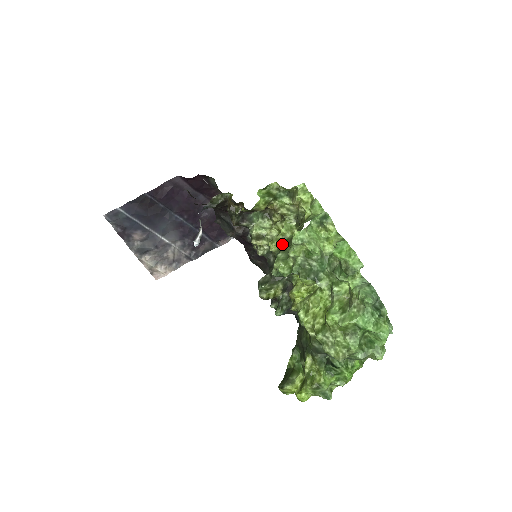
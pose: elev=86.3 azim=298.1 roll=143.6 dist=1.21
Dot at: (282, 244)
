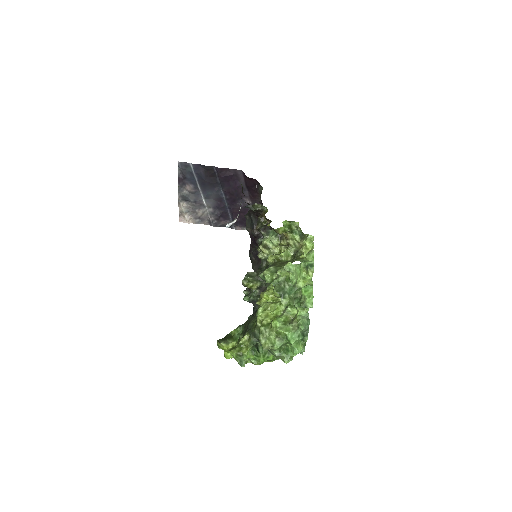
Dot at: (277, 261)
